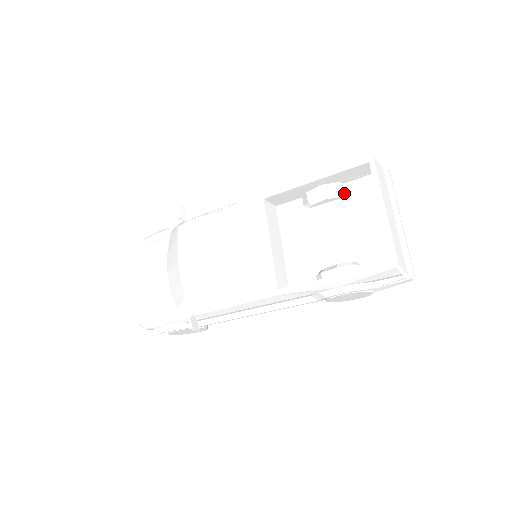
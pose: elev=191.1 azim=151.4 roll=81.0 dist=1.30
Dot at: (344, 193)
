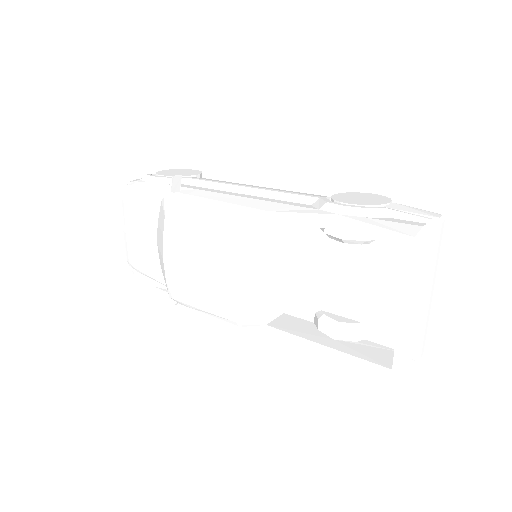
Dot at: (372, 240)
